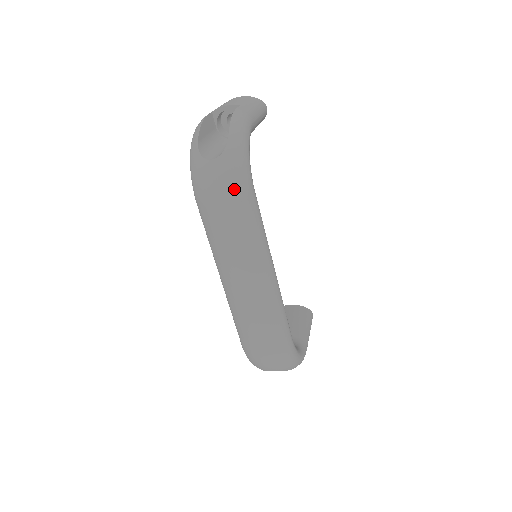
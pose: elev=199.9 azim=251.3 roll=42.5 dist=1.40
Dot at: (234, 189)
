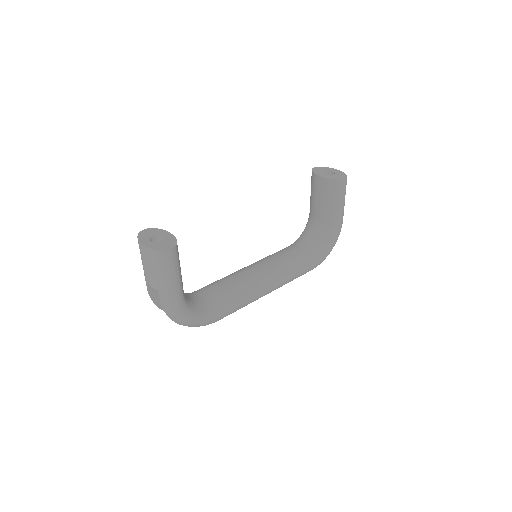
Dot at: occluded
